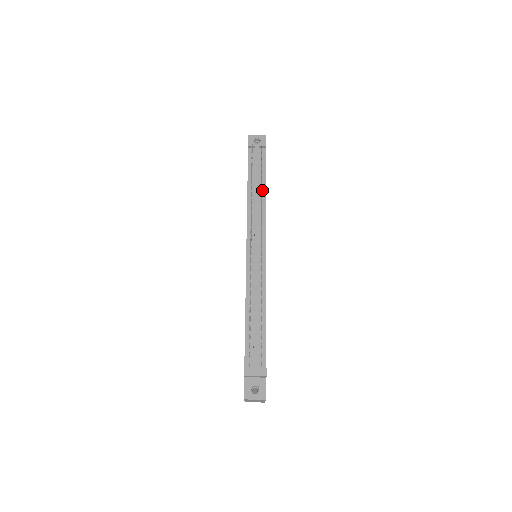
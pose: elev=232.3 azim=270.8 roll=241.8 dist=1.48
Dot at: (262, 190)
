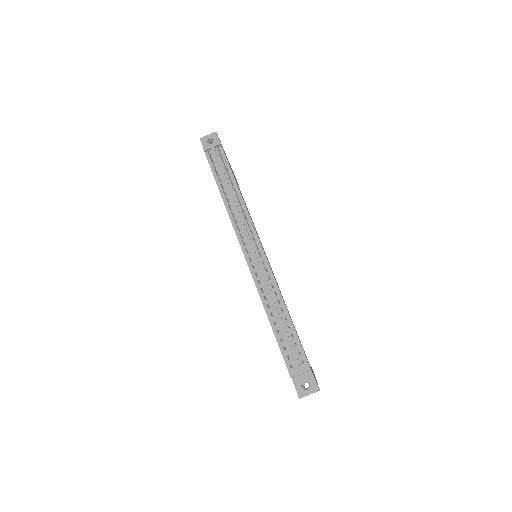
Dot at: (235, 190)
